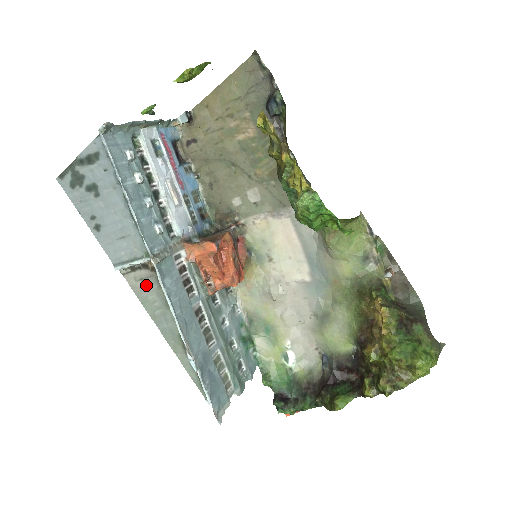
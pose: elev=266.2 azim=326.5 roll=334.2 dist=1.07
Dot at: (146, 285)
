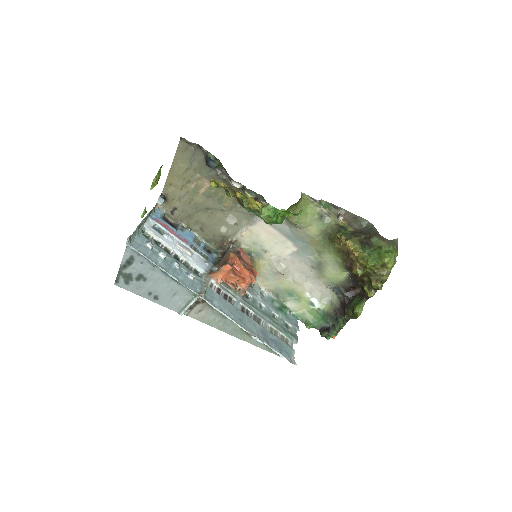
Dot at: (204, 313)
